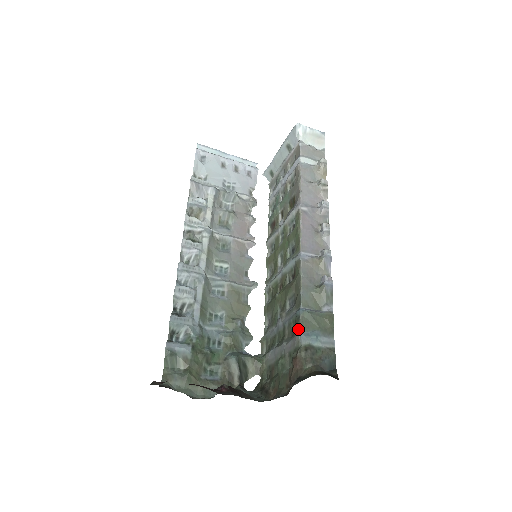
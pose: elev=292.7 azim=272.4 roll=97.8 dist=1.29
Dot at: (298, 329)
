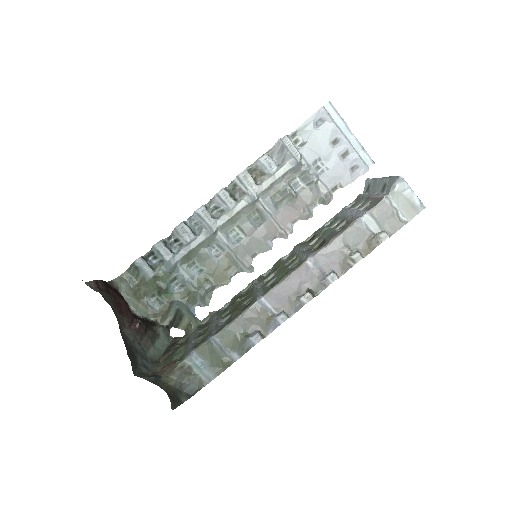
Dot at: (195, 347)
